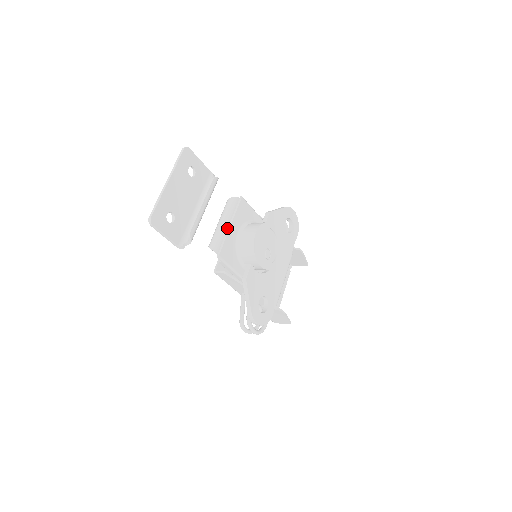
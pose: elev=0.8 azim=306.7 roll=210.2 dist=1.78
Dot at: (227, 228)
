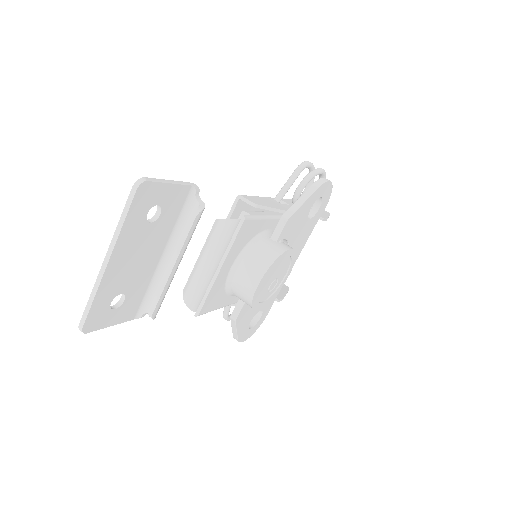
Dot at: (214, 272)
